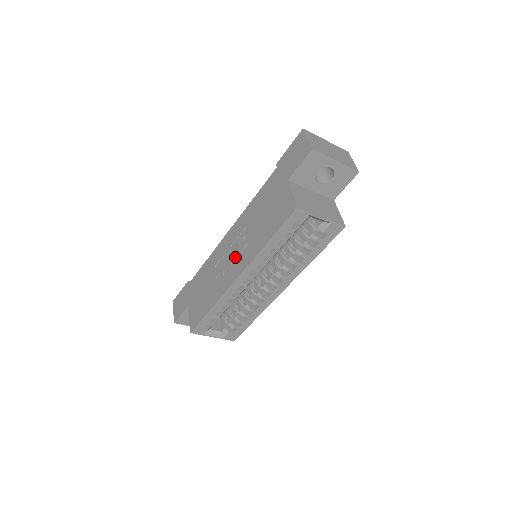
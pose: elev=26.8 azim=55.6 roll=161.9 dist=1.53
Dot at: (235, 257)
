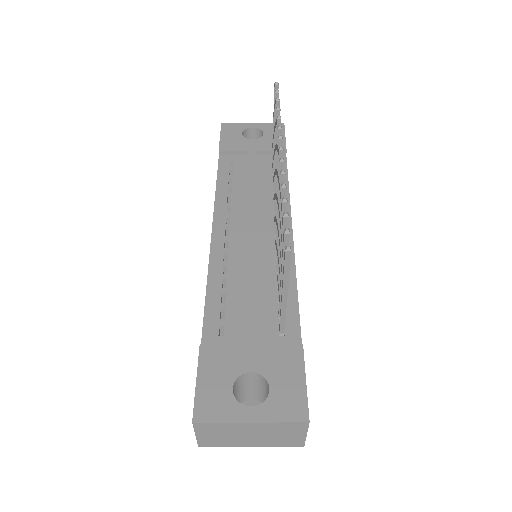
Dot at: occluded
